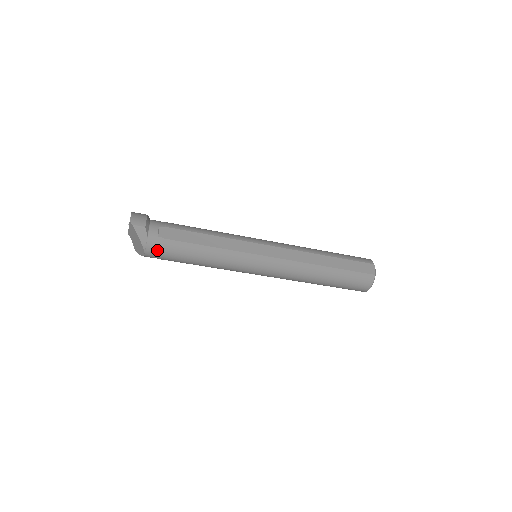
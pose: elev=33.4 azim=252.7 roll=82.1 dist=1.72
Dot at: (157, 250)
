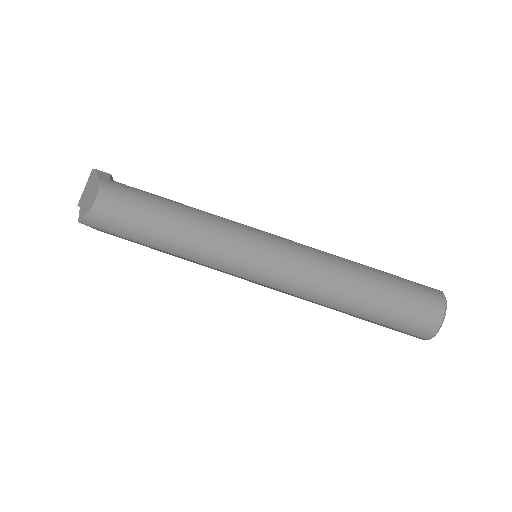
Dot at: (117, 192)
